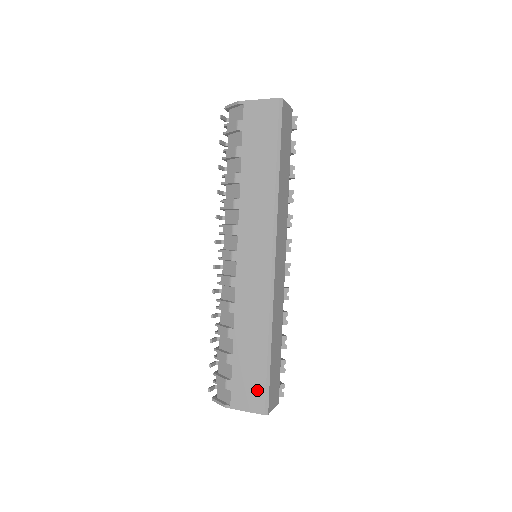
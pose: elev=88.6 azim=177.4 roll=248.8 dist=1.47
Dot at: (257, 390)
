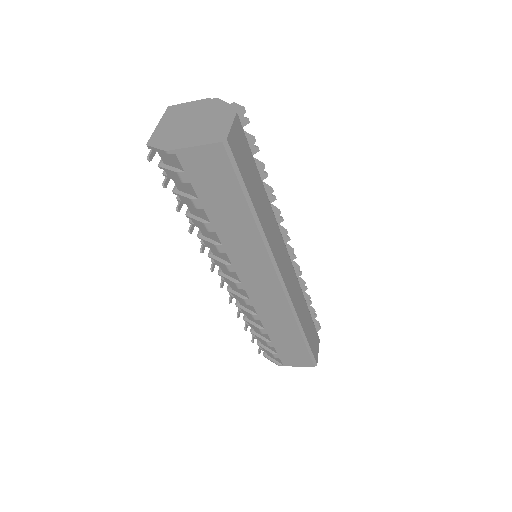
Dot at: (303, 357)
